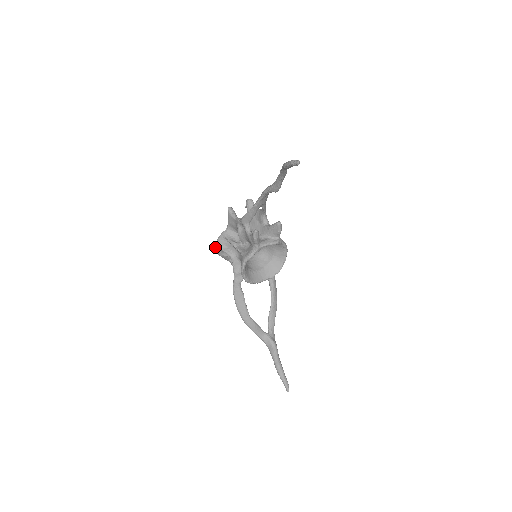
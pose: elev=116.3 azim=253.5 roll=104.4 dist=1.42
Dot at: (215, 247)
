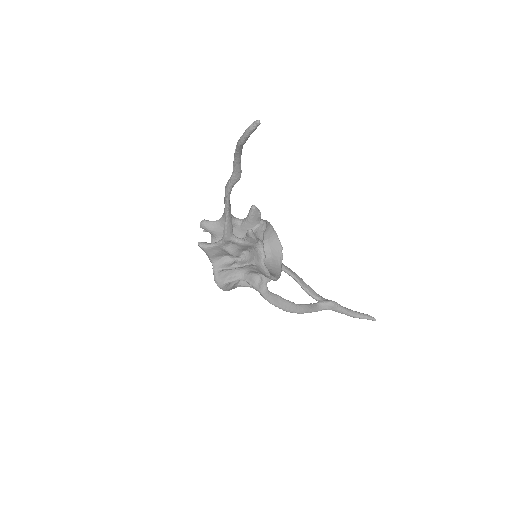
Dot at: occluded
